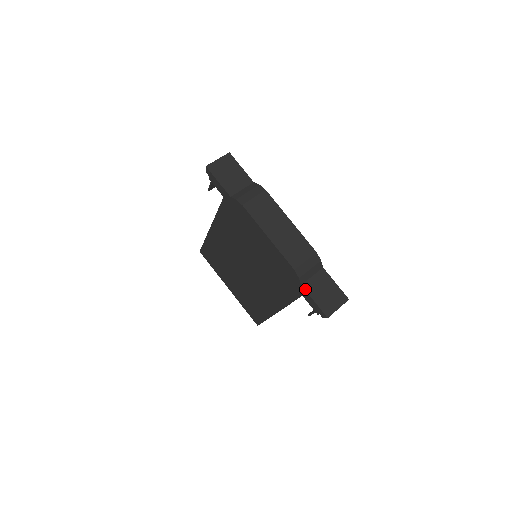
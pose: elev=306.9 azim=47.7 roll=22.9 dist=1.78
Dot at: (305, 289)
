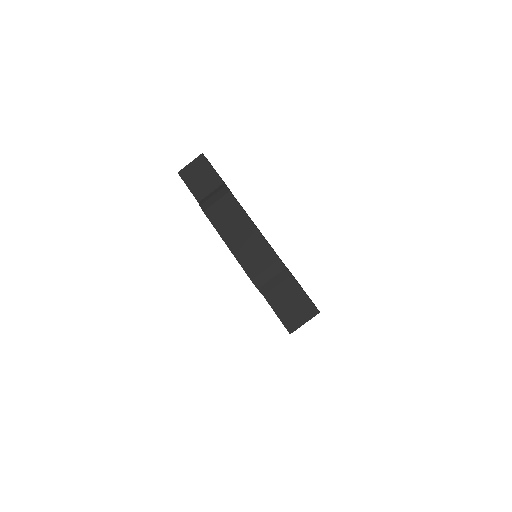
Dot at: (267, 301)
